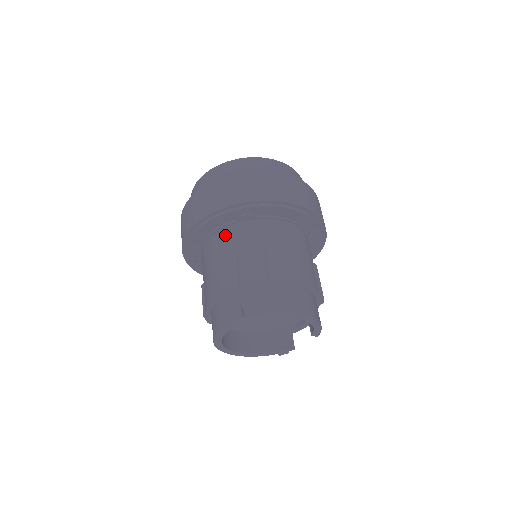
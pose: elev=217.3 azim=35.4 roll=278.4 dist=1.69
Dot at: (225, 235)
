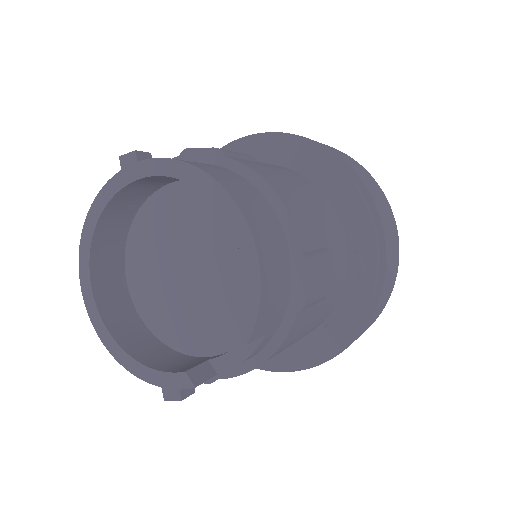
Dot at: occluded
